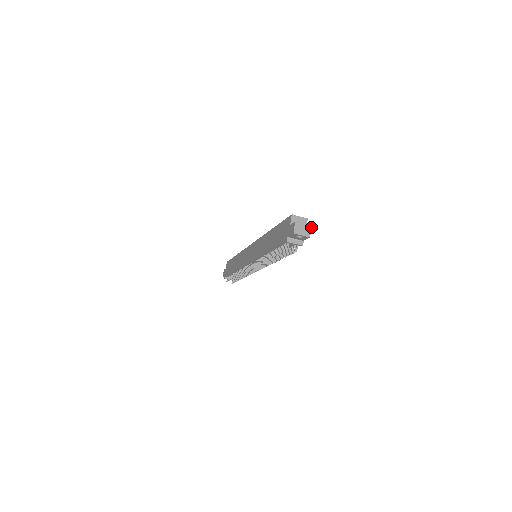
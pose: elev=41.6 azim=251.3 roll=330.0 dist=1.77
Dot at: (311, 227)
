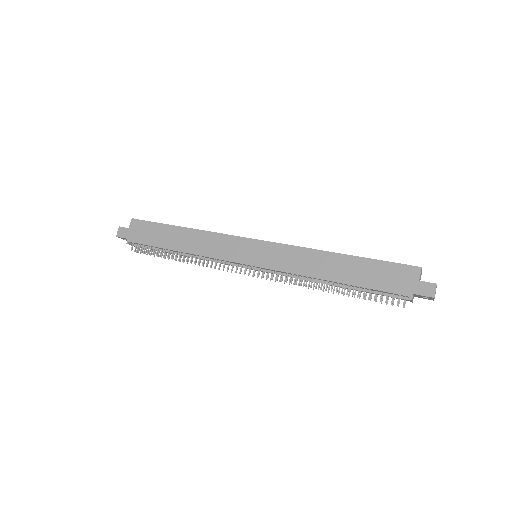
Dot at: occluded
